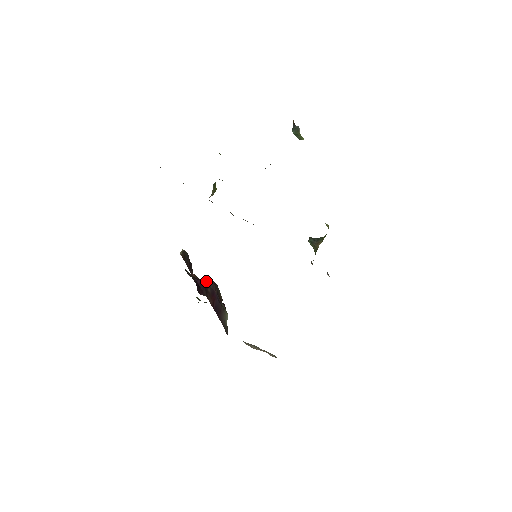
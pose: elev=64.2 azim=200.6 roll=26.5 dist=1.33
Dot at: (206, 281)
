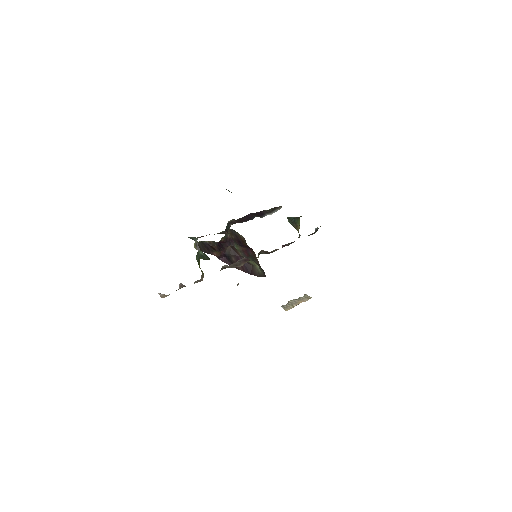
Dot at: (227, 252)
